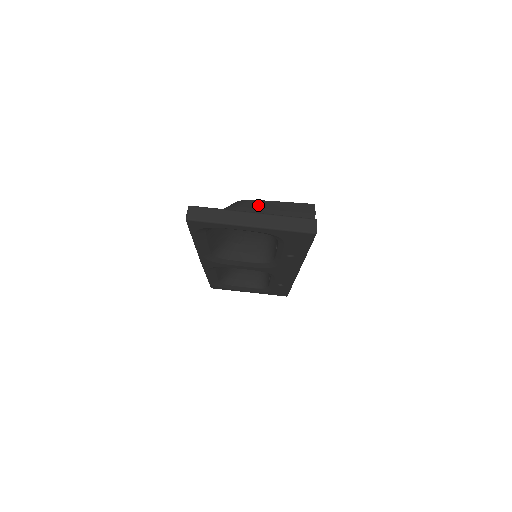
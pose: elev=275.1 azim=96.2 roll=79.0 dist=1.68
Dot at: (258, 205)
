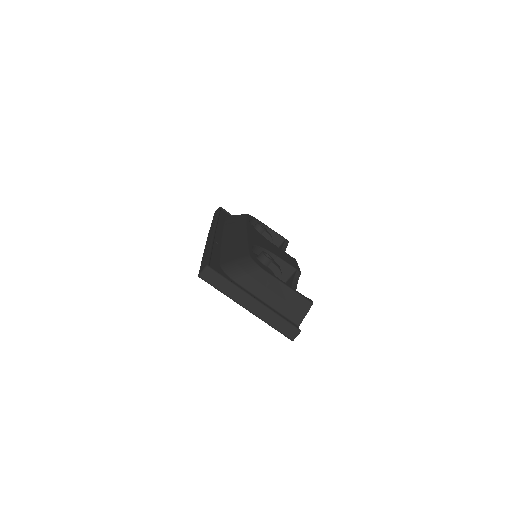
Dot at: (267, 282)
